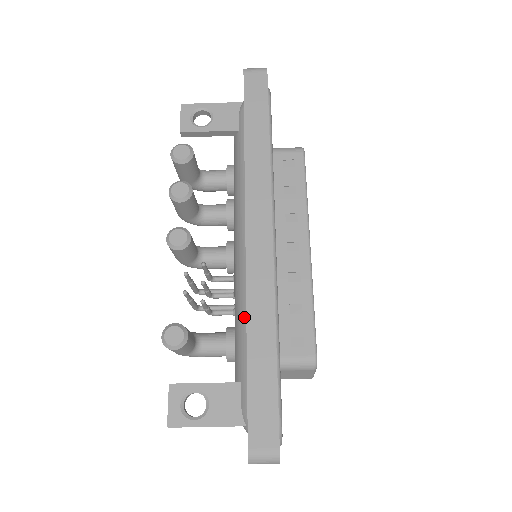
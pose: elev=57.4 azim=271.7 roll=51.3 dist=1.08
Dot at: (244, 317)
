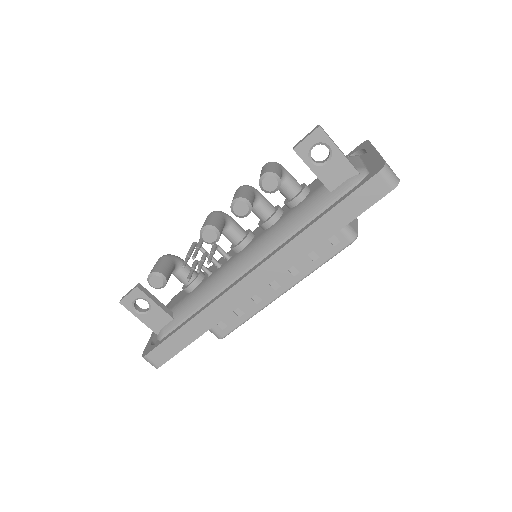
Dot at: (205, 298)
